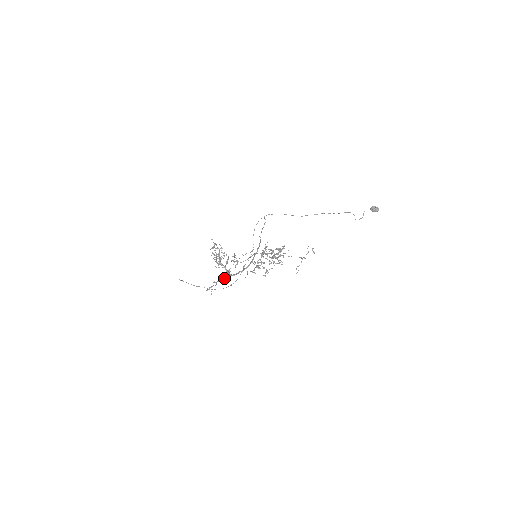
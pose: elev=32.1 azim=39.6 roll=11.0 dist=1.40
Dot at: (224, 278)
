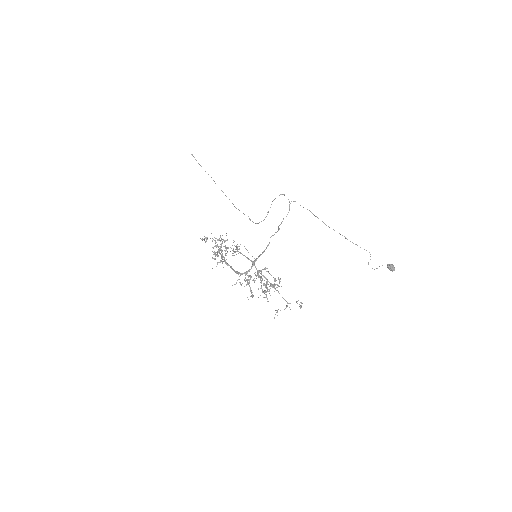
Dot at: occluded
